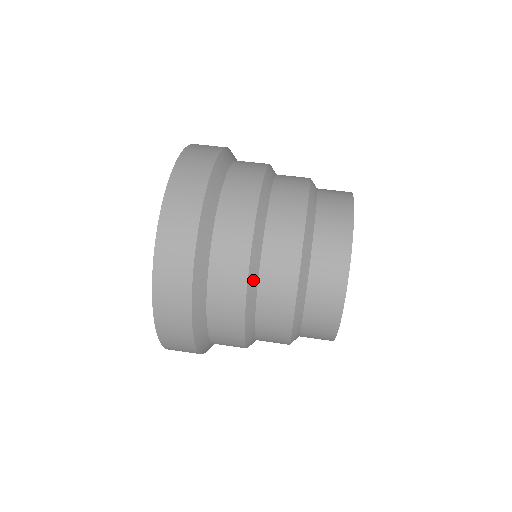
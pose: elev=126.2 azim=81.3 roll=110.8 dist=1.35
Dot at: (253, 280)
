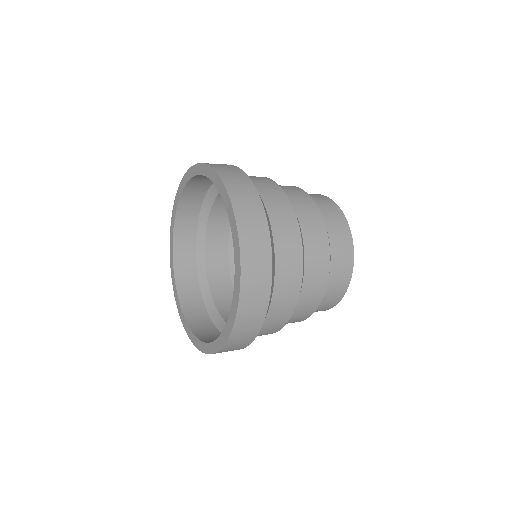
Dot at: occluded
